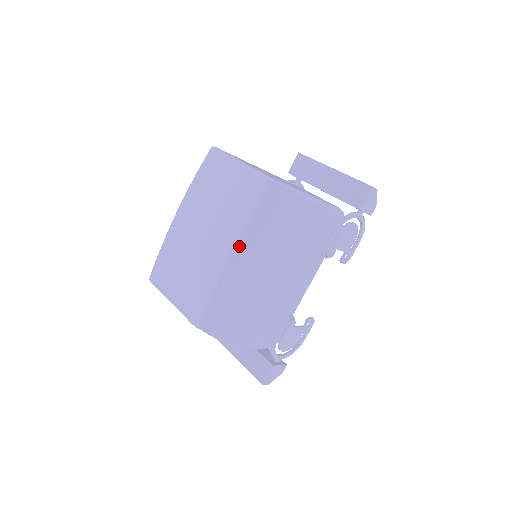
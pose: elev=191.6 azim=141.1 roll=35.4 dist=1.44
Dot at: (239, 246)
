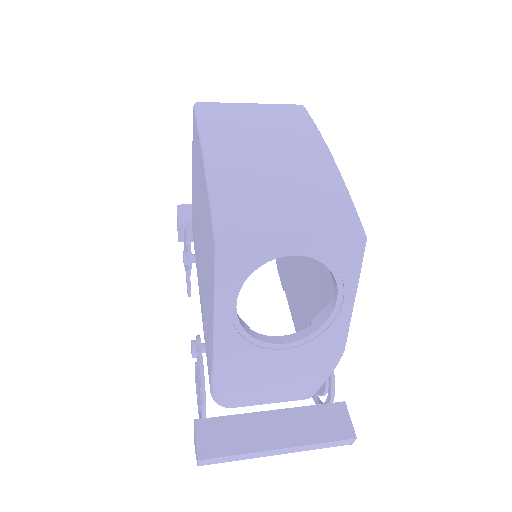
Dot at: occluded
